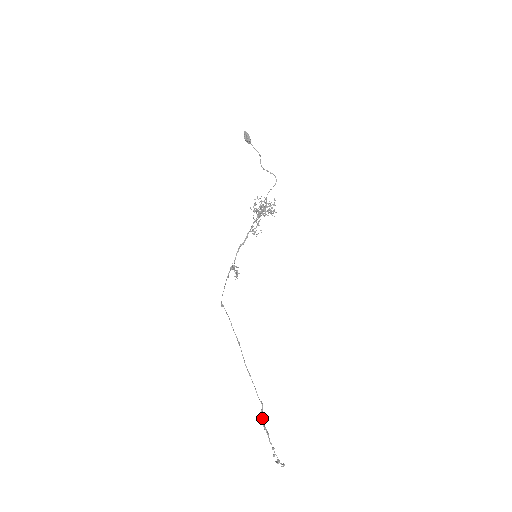
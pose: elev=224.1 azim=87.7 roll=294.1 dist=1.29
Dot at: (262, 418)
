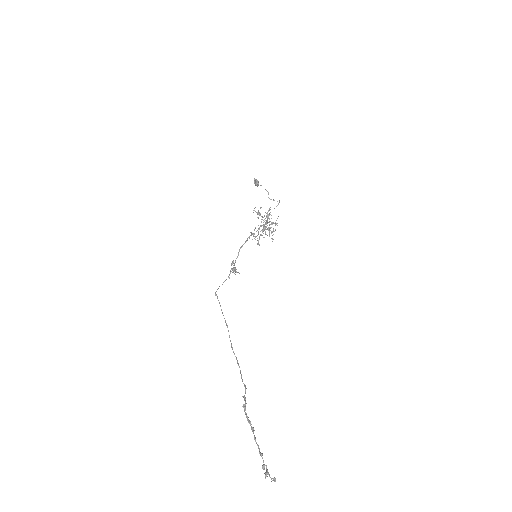
Dot at: occluded
